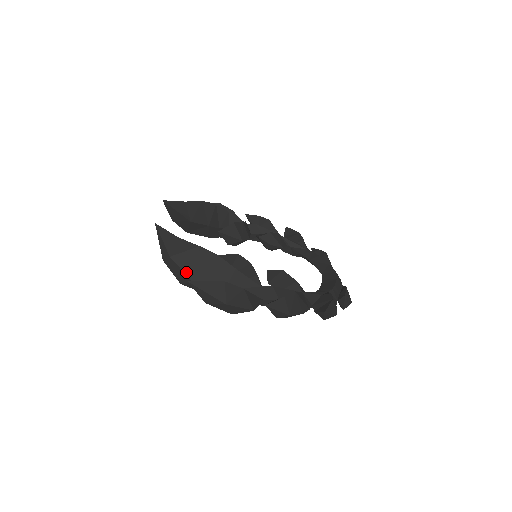
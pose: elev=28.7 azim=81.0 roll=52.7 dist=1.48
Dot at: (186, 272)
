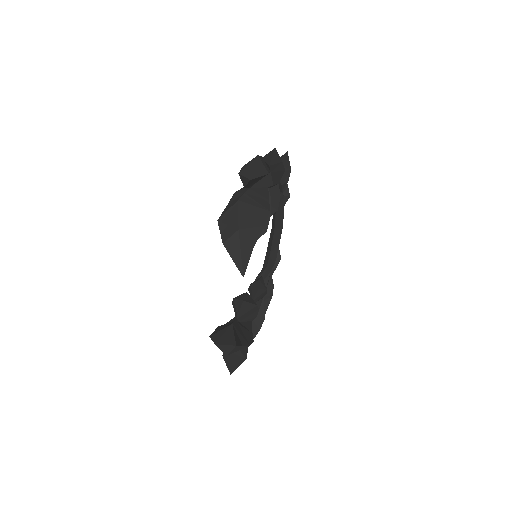
Dot at: occluded
